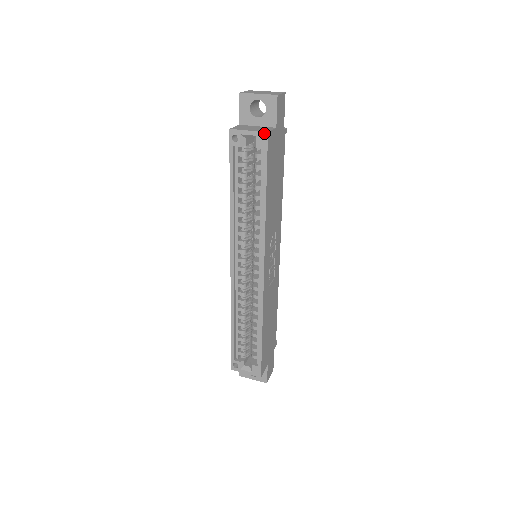
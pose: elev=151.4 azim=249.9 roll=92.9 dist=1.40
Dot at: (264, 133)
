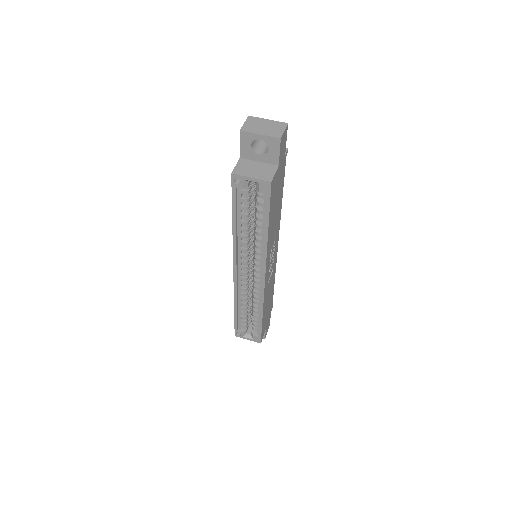
Dot at: (267, 182)
